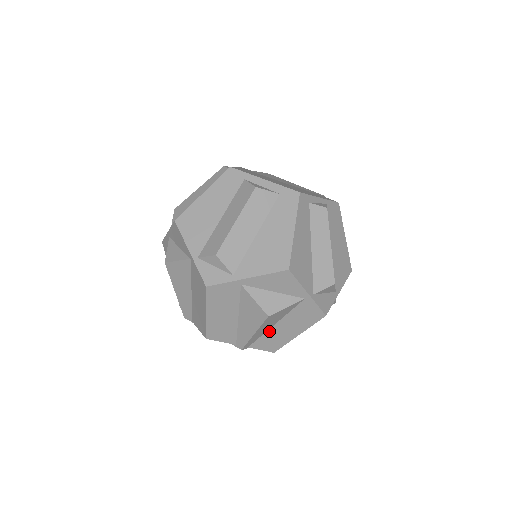
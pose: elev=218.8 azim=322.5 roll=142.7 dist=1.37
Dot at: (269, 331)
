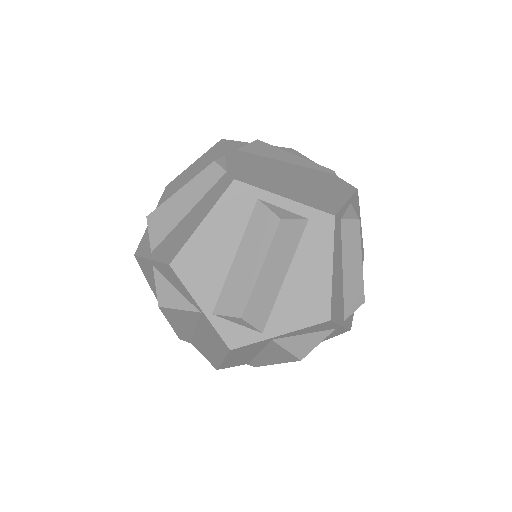
Dot at: occluded
